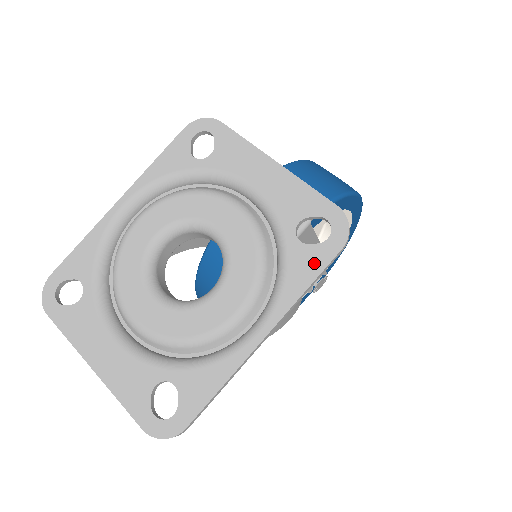
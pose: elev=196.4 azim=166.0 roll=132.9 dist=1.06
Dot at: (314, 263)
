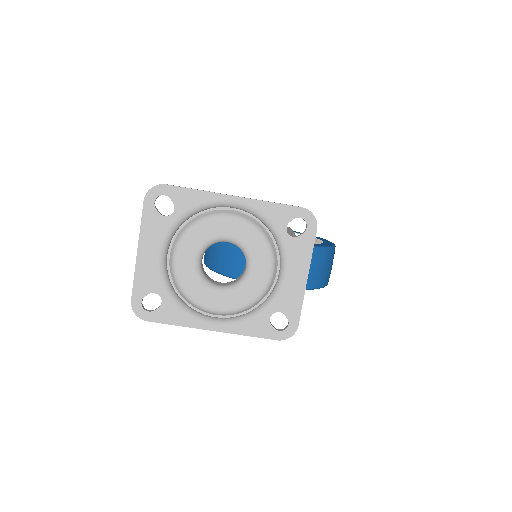
Dot at: (263, 332)
